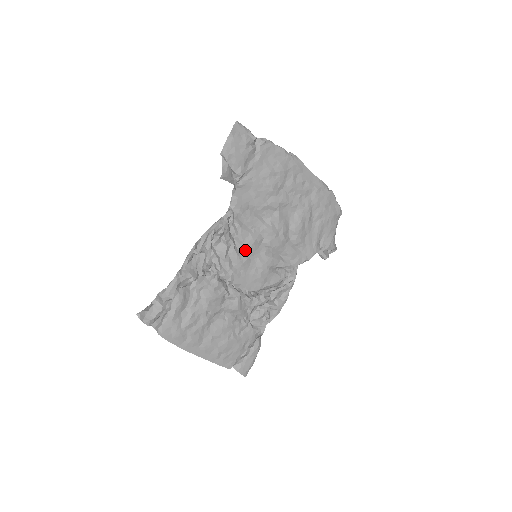
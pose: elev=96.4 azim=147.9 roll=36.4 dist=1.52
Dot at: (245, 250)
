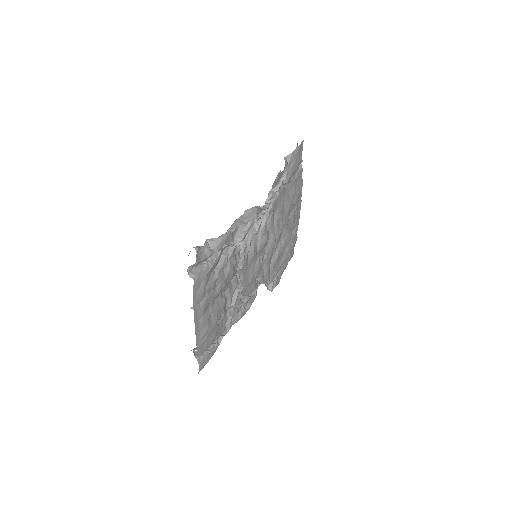
Dot at: (258, 245)
